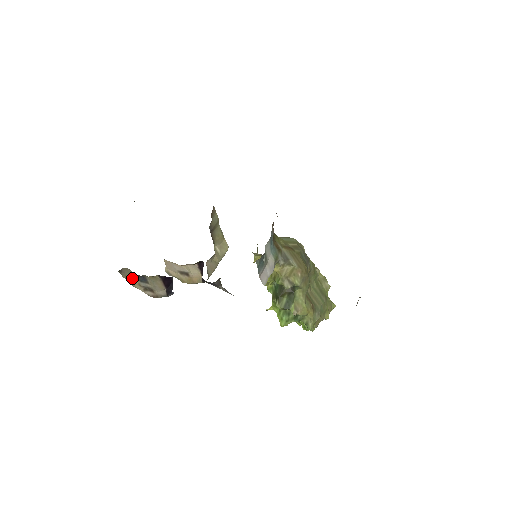
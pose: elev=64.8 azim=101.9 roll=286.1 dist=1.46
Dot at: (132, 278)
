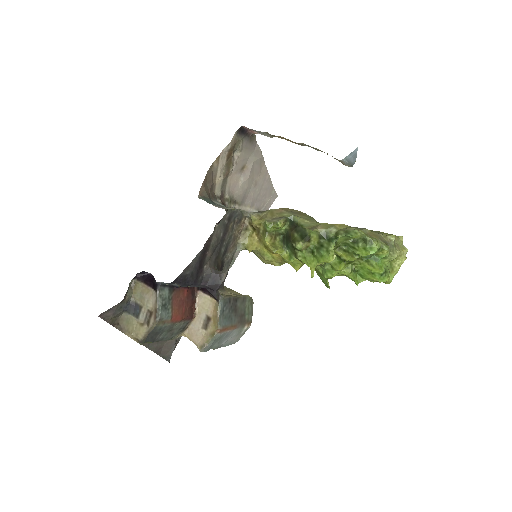
Dot at: (133, 326)
